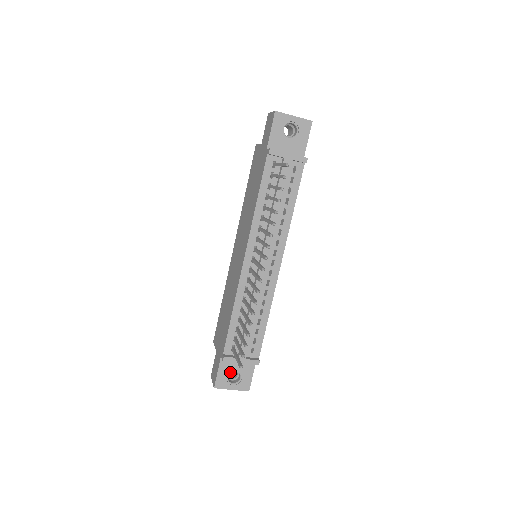
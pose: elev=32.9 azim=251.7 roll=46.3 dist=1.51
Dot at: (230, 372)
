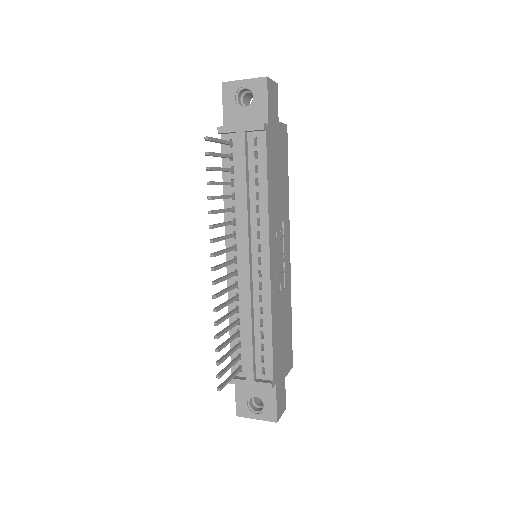
Dot at: (250, 397)
